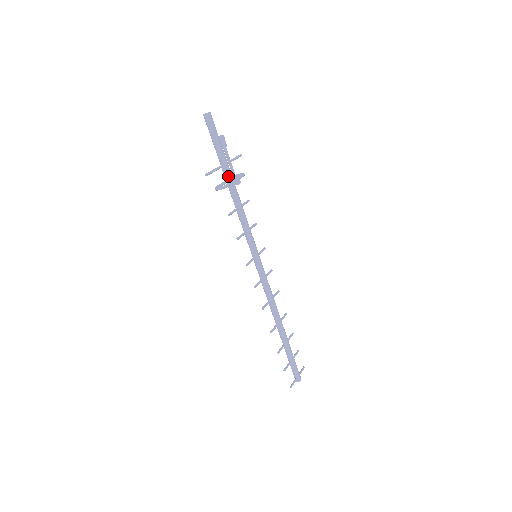
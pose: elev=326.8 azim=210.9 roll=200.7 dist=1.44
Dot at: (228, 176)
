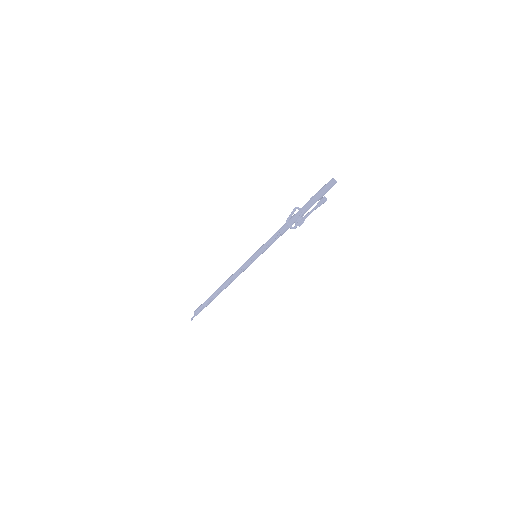
Dot at: occluded
